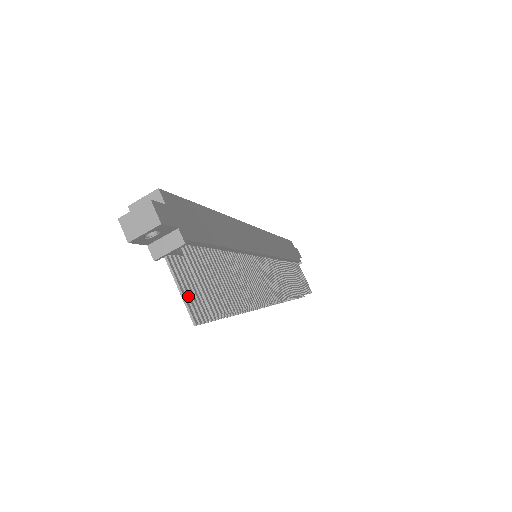
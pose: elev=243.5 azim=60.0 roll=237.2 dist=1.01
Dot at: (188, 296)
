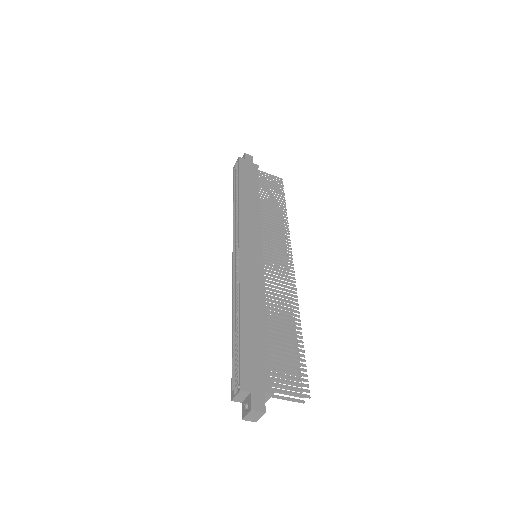
Dot at: (289, 395)
